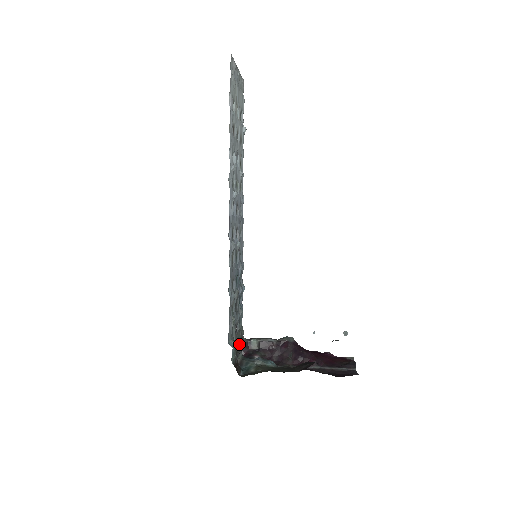
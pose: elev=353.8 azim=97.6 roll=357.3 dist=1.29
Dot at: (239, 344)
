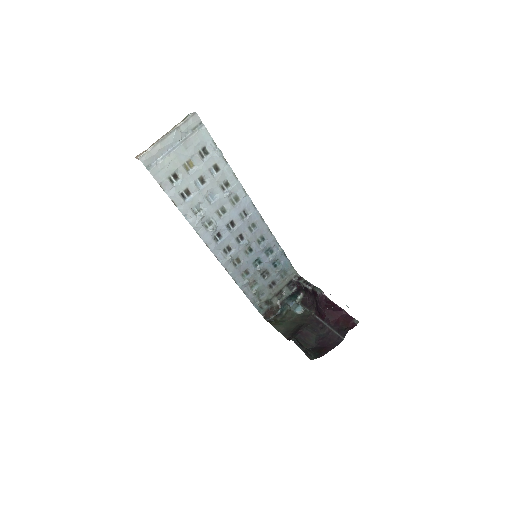
Dot at: (285, 287)
